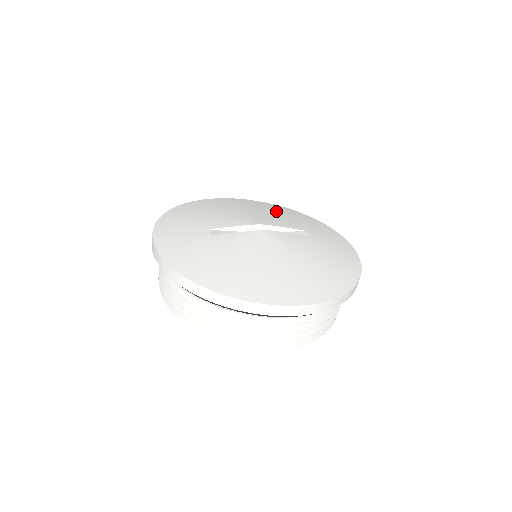
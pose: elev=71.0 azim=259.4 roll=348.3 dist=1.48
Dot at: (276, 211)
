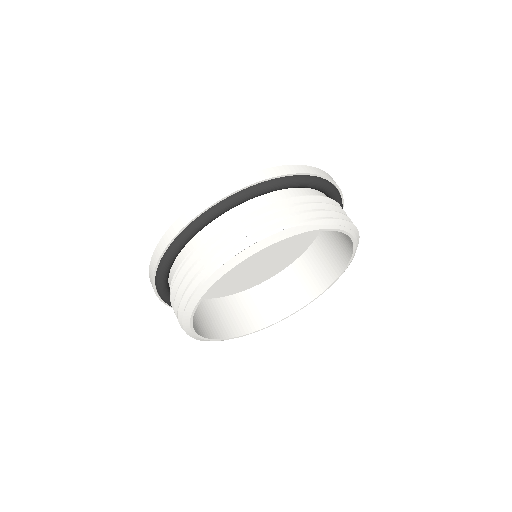
Dot at: occluded
